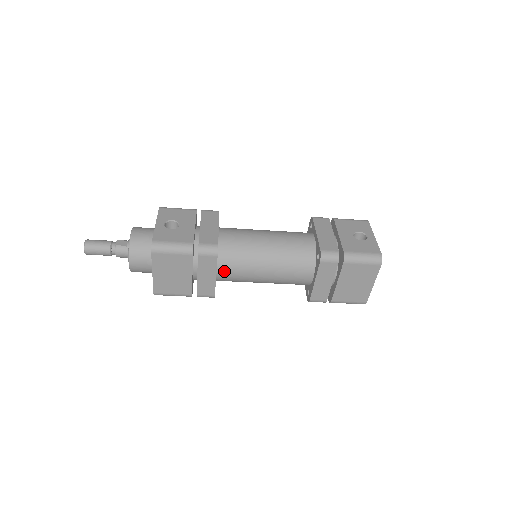
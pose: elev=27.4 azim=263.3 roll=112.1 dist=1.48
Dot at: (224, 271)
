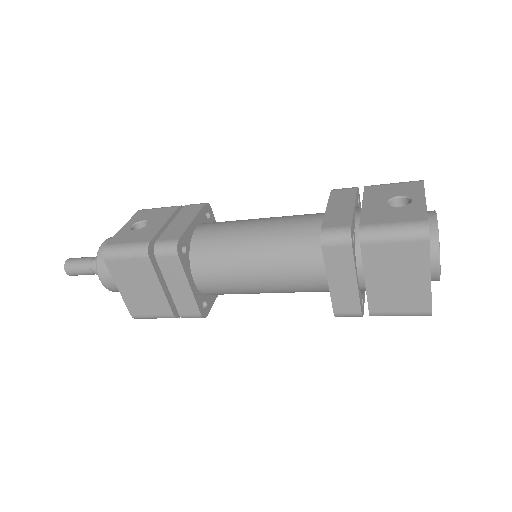
Dot at: (202, 278)
